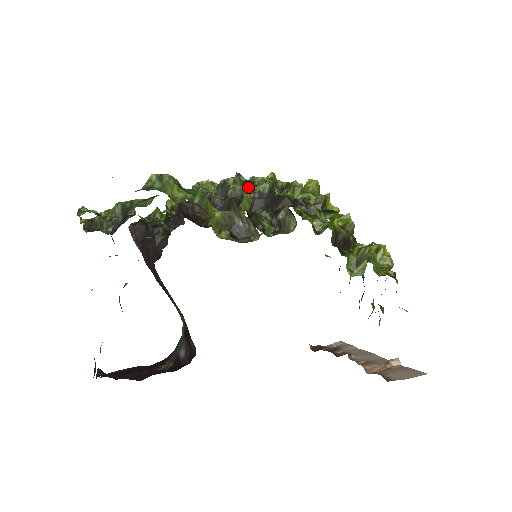
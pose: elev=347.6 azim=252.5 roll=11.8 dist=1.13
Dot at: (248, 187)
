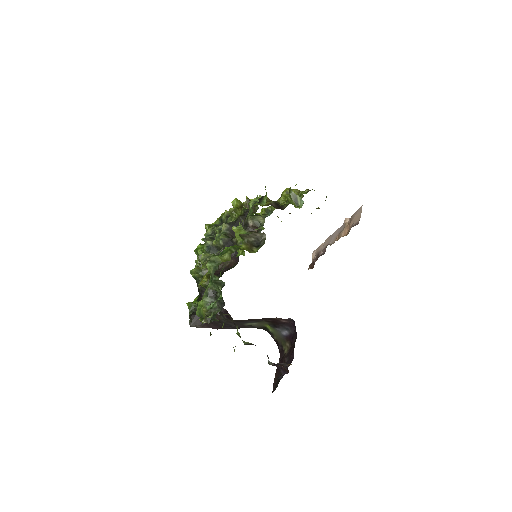
Dot at: (220, 234)
